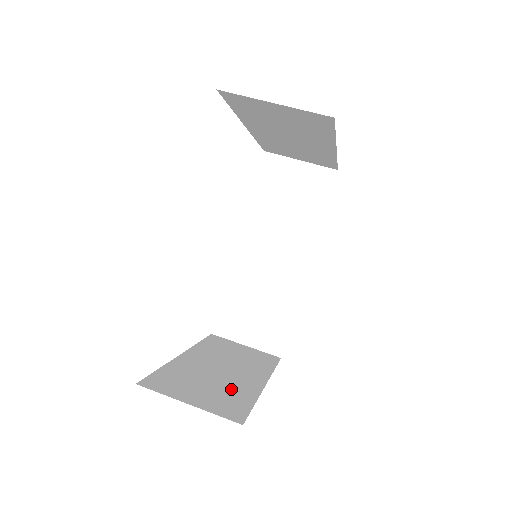
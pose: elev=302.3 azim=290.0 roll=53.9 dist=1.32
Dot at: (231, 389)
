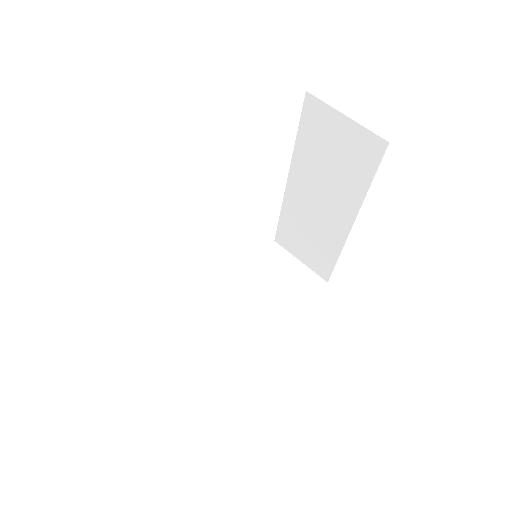
Dot at: (234, 346)
